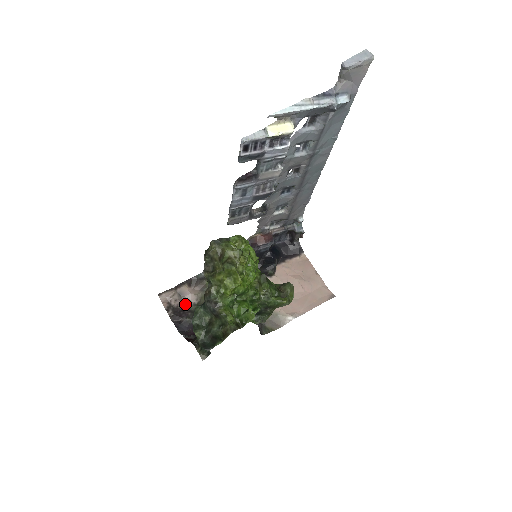
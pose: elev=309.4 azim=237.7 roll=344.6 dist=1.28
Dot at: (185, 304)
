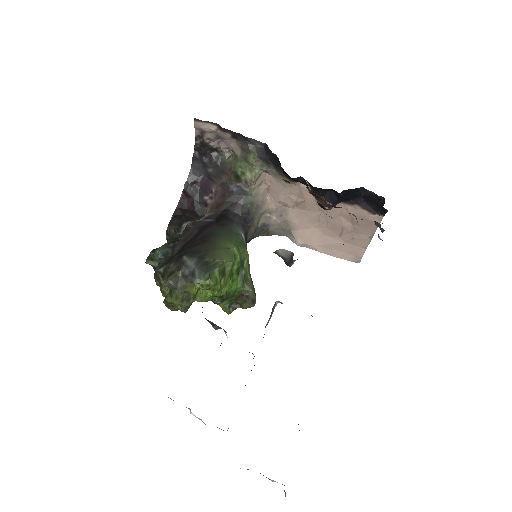
Dot at: (219, 146)
